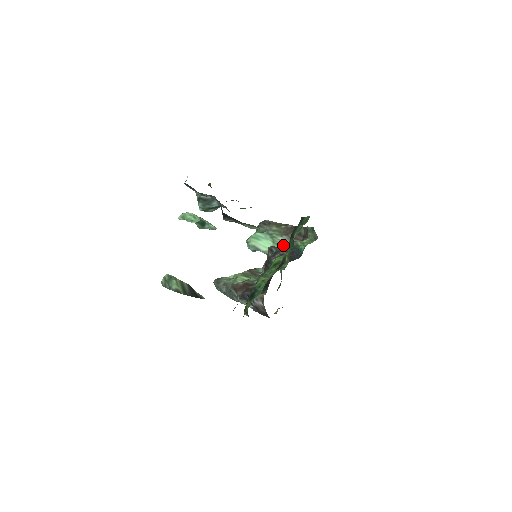
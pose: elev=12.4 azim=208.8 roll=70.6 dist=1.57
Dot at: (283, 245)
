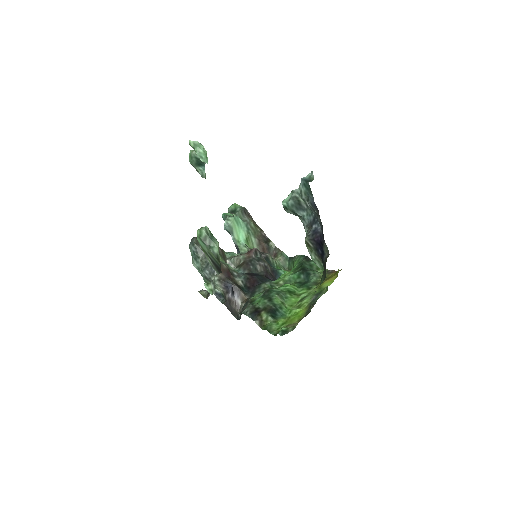
Dot at: (262, 253)
